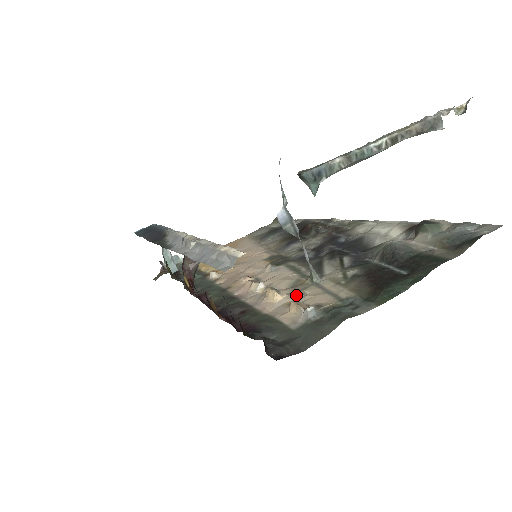
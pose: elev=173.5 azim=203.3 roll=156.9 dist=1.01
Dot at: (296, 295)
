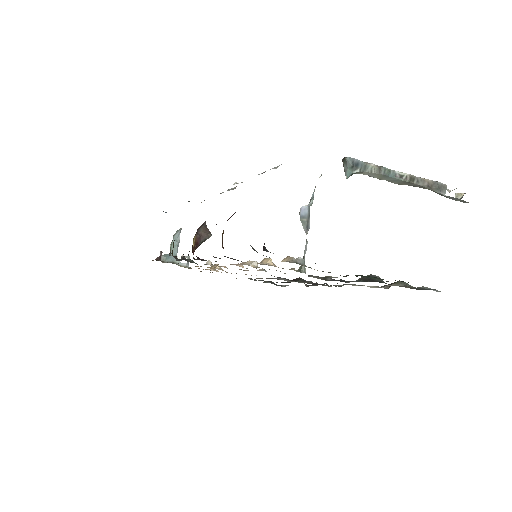
Dot at: occluded
